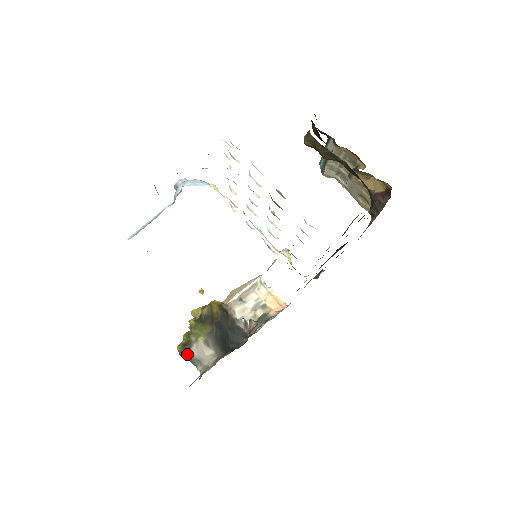
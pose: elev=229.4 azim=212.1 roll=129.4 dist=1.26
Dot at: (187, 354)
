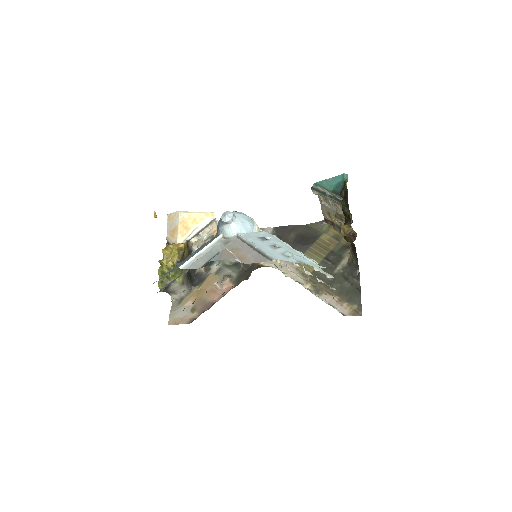
Dot at: (167, 290)
